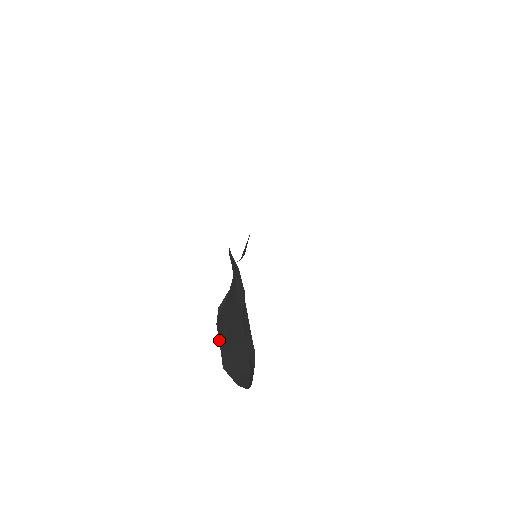
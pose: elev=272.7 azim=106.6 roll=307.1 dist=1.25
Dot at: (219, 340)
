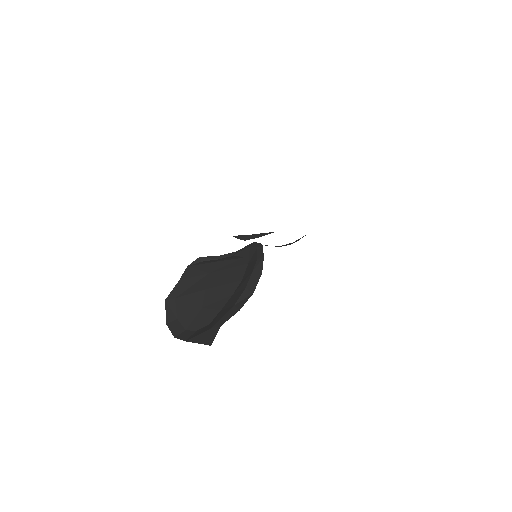
Dot at: (180, 279)
